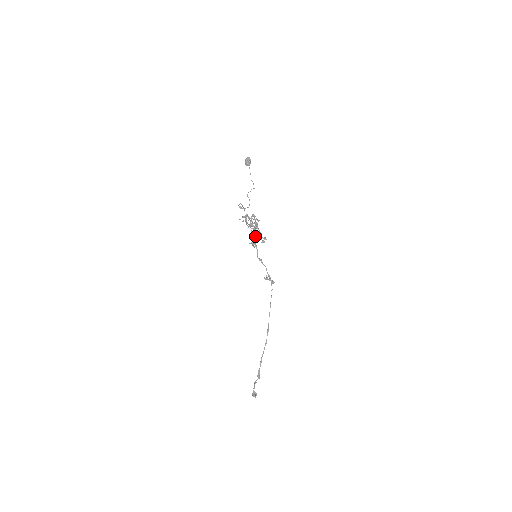
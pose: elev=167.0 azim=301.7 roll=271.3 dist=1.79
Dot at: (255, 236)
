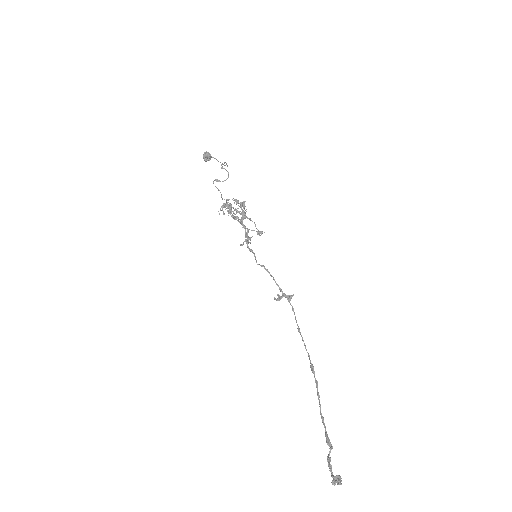
Dot at: (245, 233)
